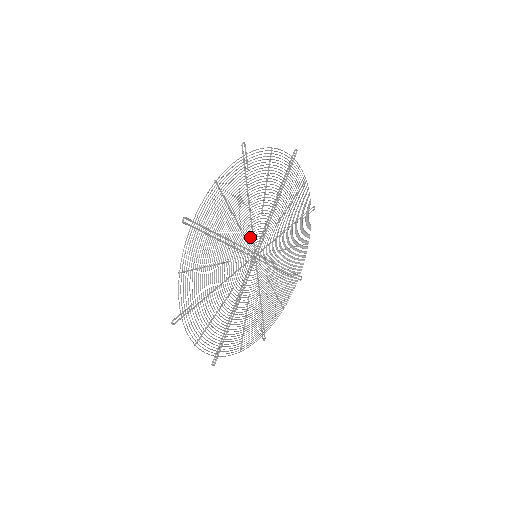
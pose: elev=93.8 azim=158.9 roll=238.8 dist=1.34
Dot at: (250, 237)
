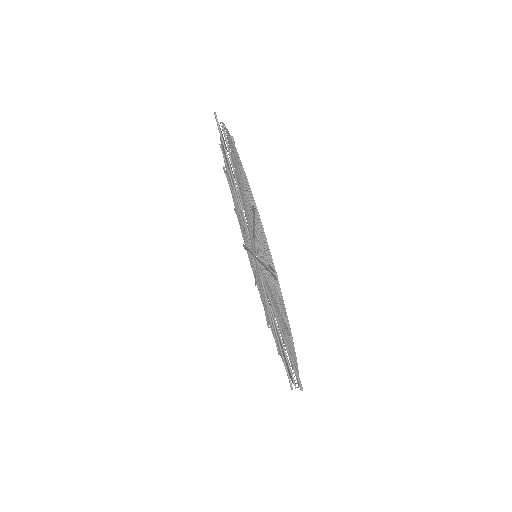
Dot at: occluded
